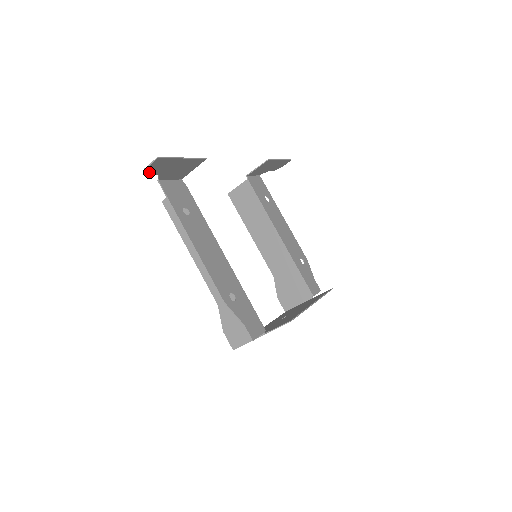
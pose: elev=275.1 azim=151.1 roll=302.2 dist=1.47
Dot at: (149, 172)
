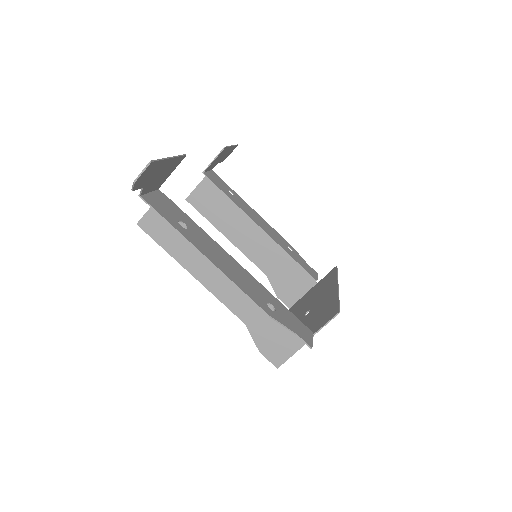
Dot at: (137, 185)
